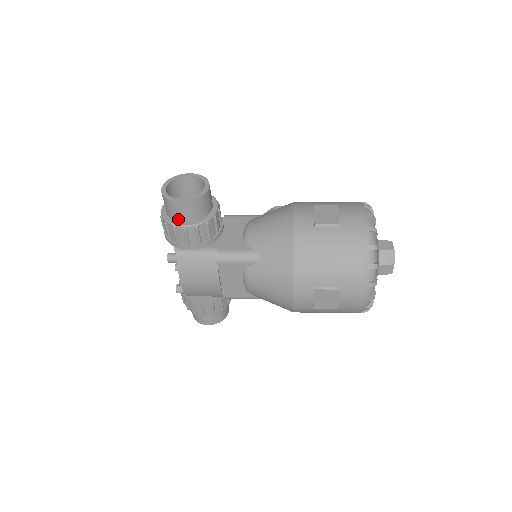
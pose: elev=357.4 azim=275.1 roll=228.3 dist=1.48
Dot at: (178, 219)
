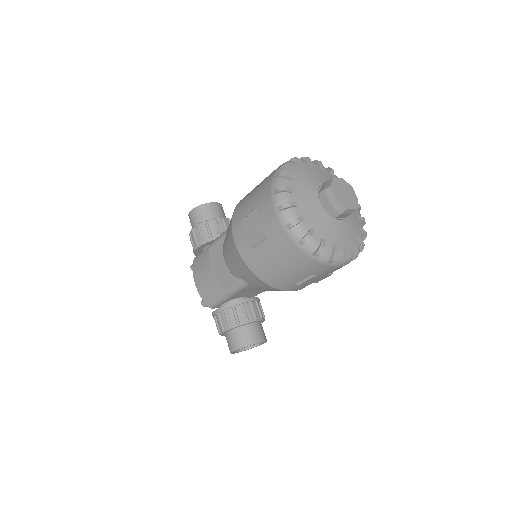
Dot at: occluded
